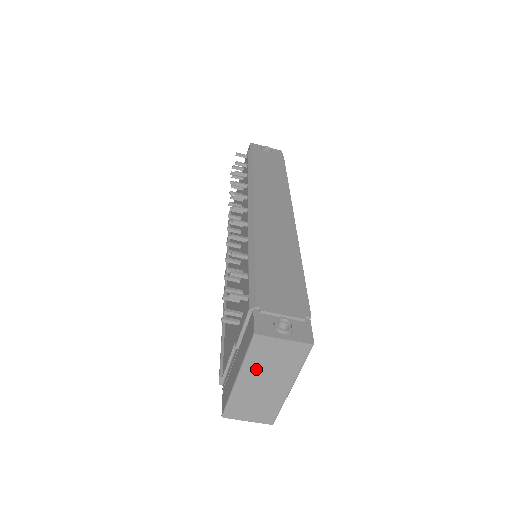
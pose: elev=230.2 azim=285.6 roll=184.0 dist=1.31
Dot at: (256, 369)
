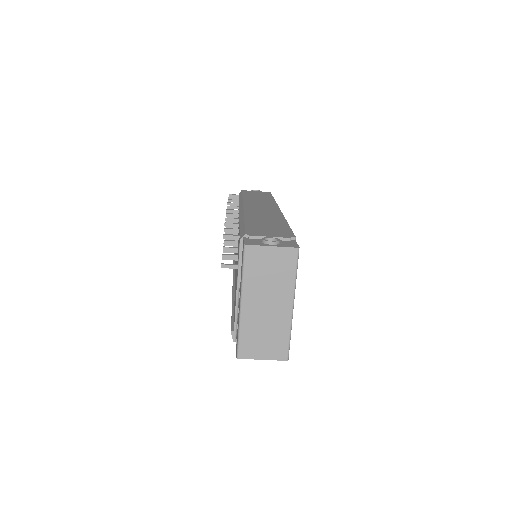
Dot at: (255, 288)
